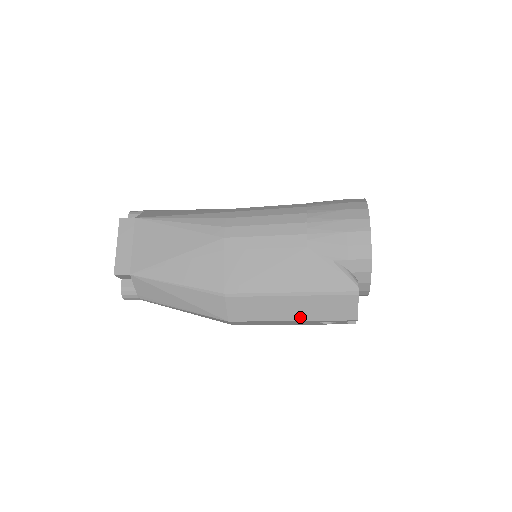
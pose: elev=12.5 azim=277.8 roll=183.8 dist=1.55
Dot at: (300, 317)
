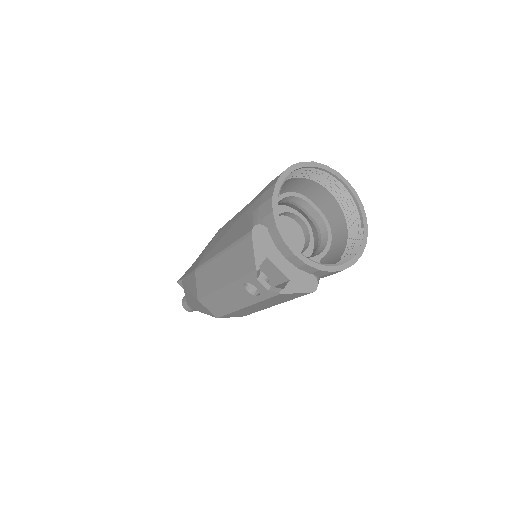
Dot at: (226, 280)
